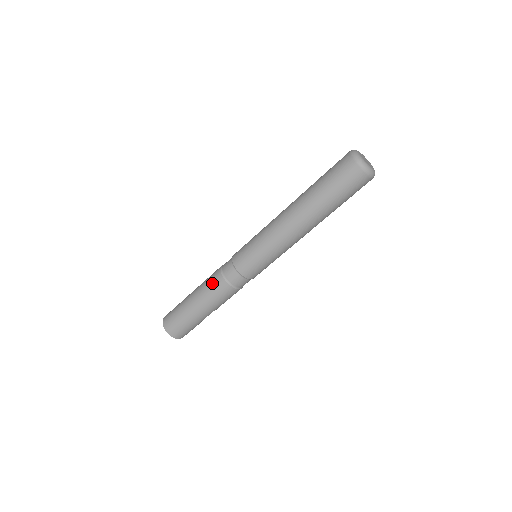
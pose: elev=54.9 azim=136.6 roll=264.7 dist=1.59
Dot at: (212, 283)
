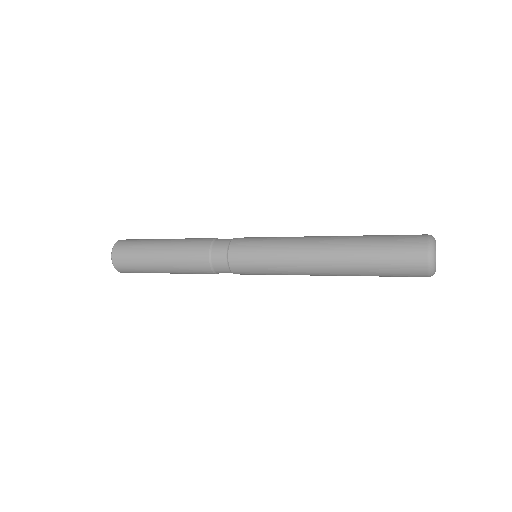
Dot at: (193, 260)
